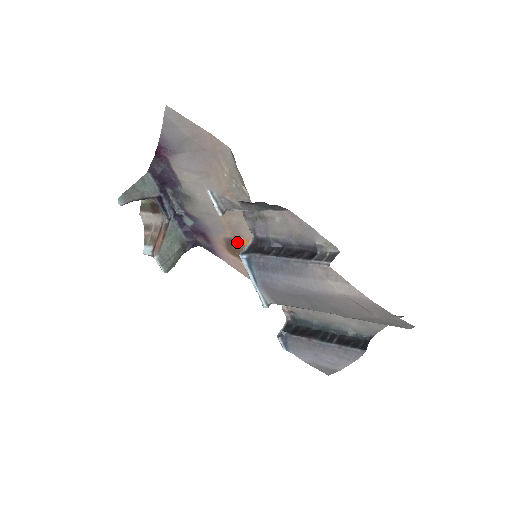
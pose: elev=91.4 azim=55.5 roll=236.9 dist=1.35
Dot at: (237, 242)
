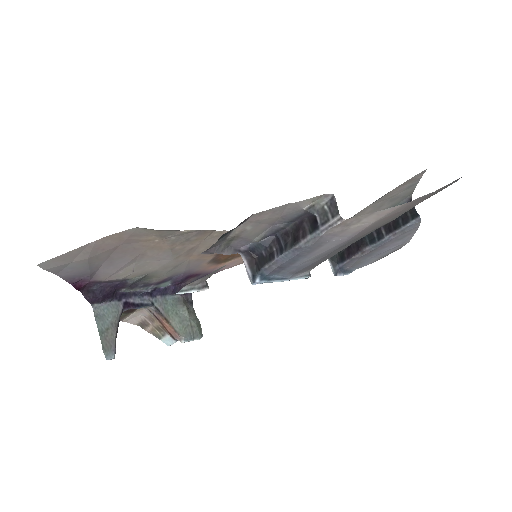
Dot at: (222, 254)
